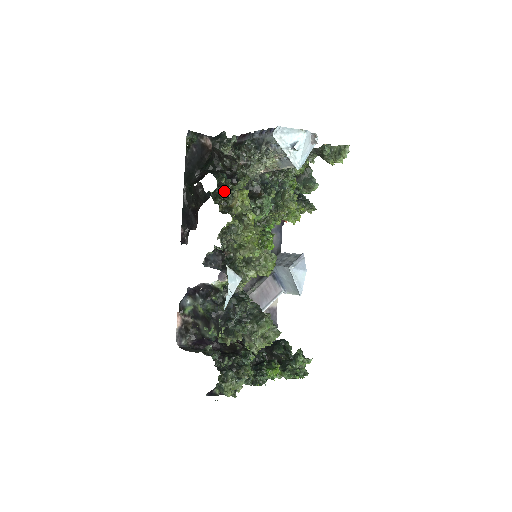
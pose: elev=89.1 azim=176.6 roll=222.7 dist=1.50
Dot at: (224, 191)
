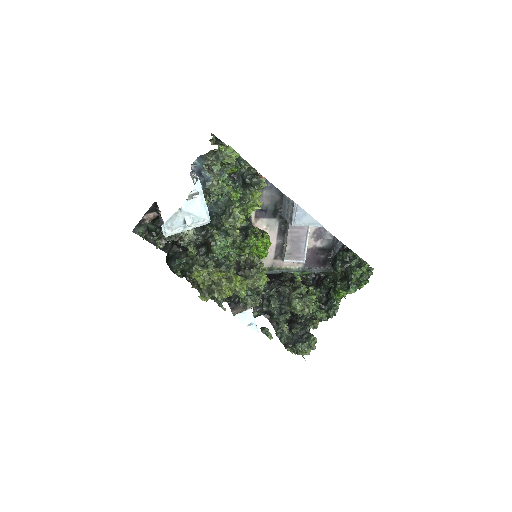
Dot at: (188, 270)
